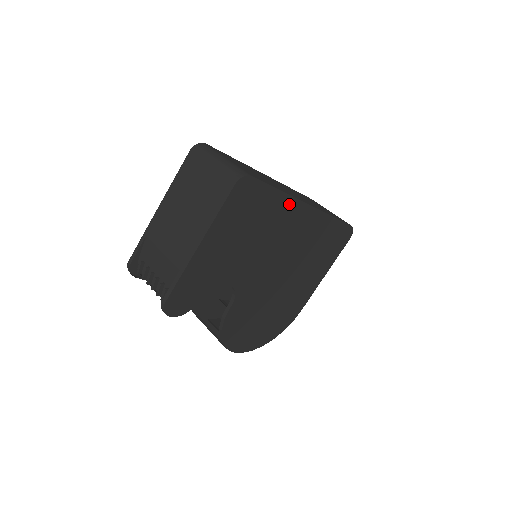
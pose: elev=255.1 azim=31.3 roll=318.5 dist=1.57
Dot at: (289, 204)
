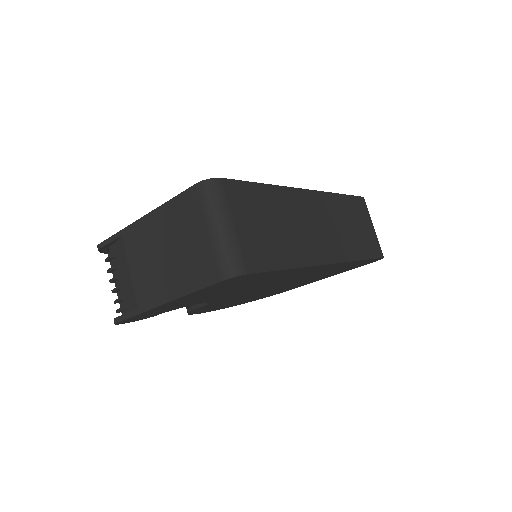
Dot at: (299, 269)
